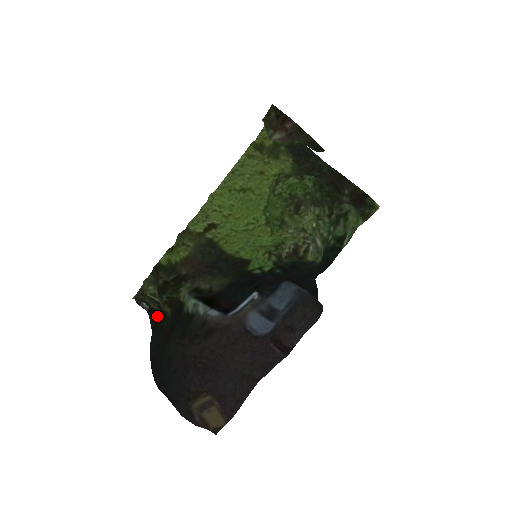
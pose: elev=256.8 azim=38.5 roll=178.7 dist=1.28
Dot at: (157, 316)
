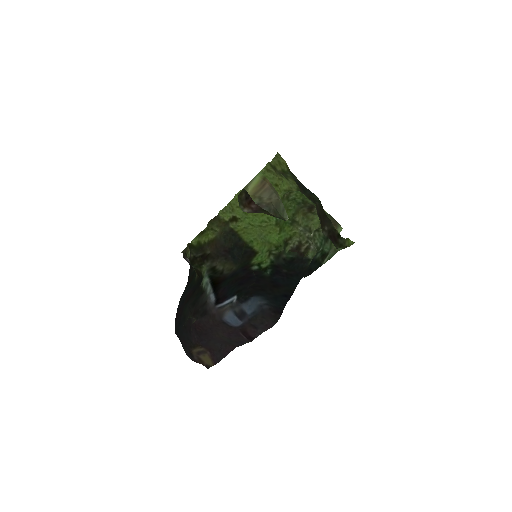
Dot at: (192, 273)
